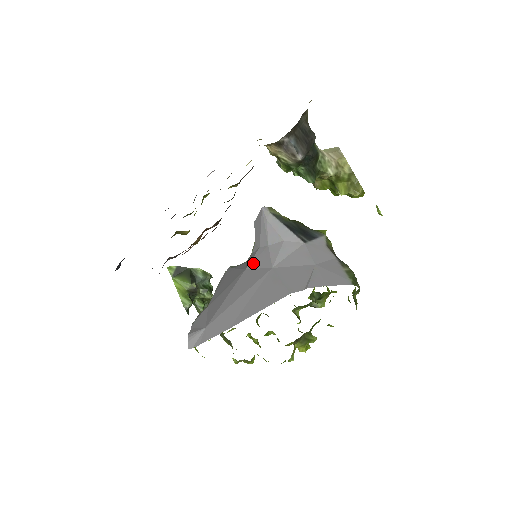
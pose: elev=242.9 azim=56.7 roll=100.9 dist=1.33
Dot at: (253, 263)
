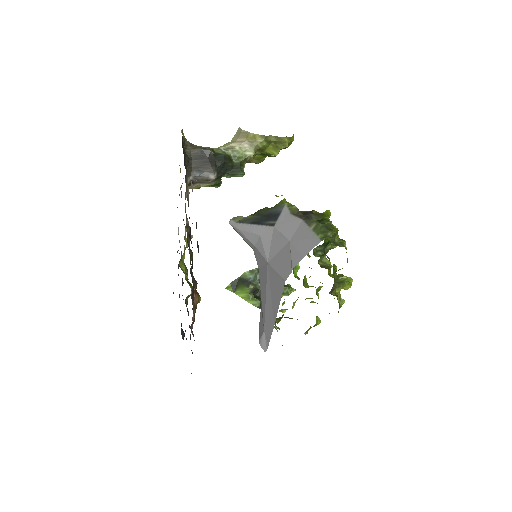
Dot at: (258, 263)
